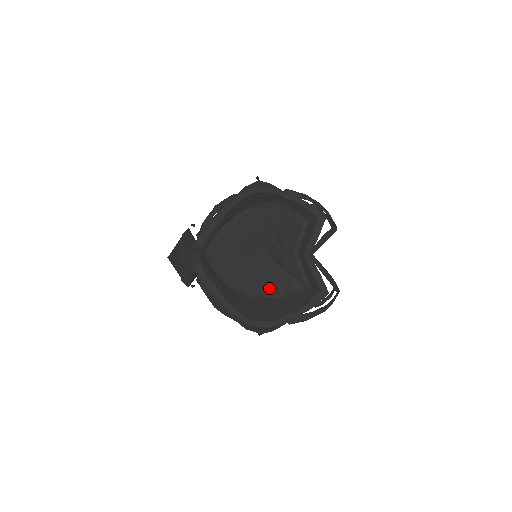
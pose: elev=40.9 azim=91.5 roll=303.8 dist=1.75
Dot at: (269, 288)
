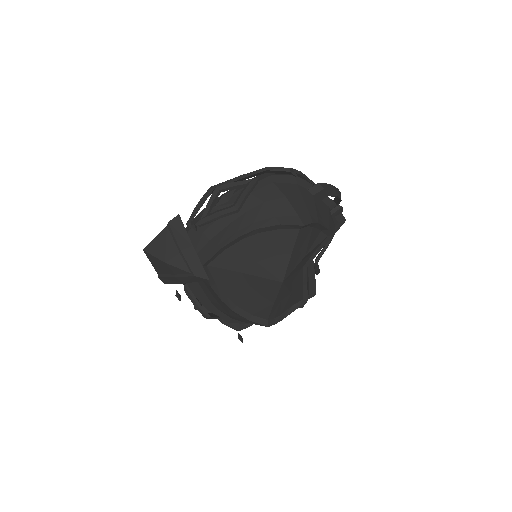
Dot at: (271, 312)
